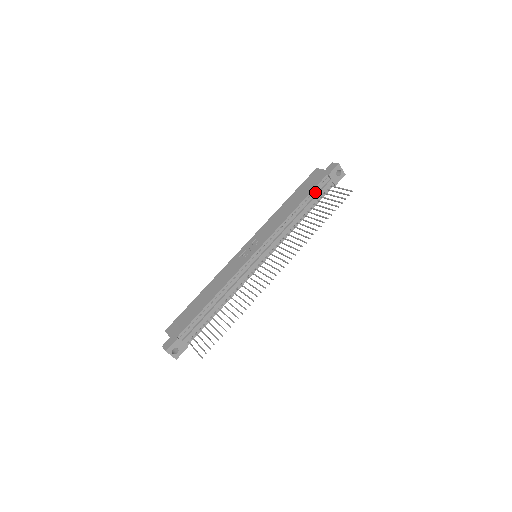
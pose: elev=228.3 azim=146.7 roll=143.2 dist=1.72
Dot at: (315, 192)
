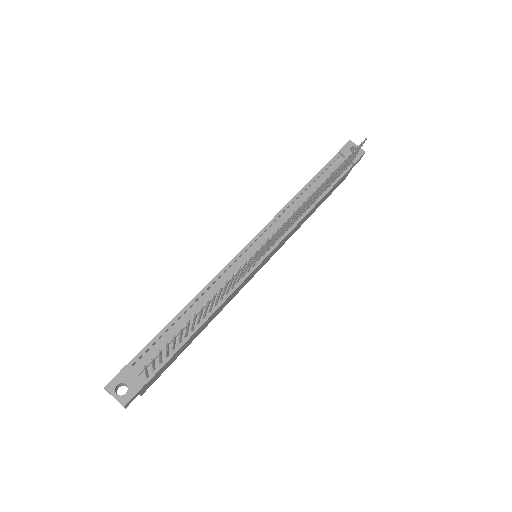
Dot at: (326, 172)
